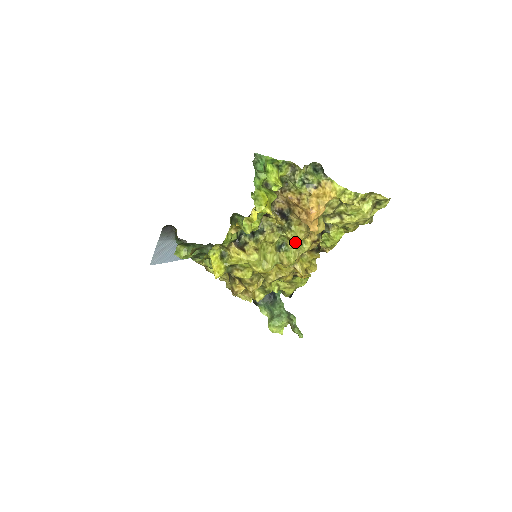
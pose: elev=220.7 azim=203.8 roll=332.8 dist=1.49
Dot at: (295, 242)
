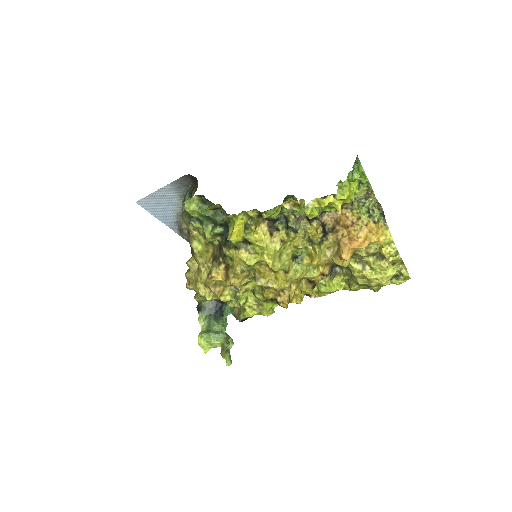
Dot at: (316, 260)
